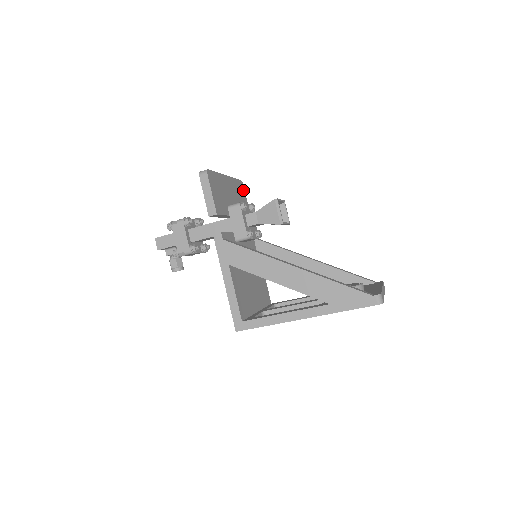
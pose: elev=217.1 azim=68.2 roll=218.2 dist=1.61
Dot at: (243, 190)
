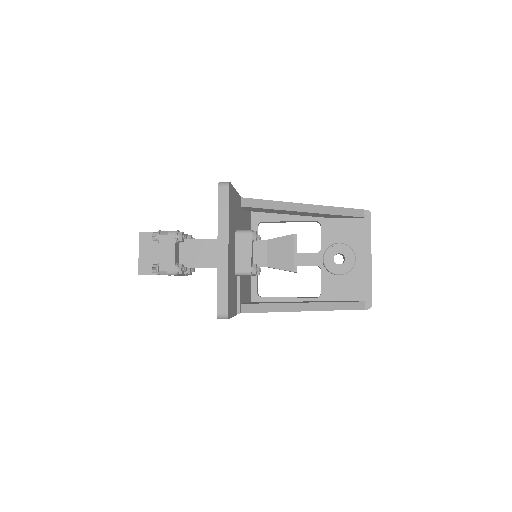
Dot at: (231, 190)
